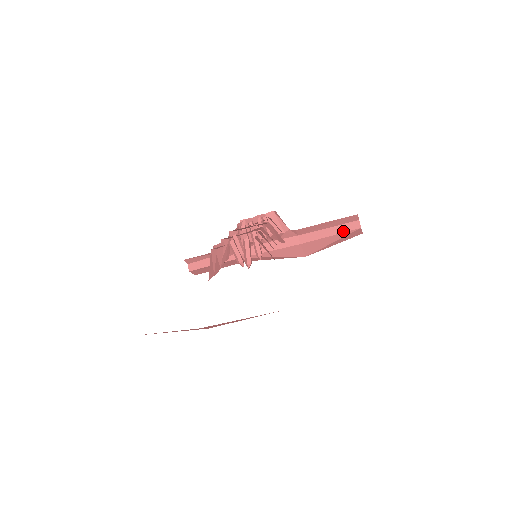
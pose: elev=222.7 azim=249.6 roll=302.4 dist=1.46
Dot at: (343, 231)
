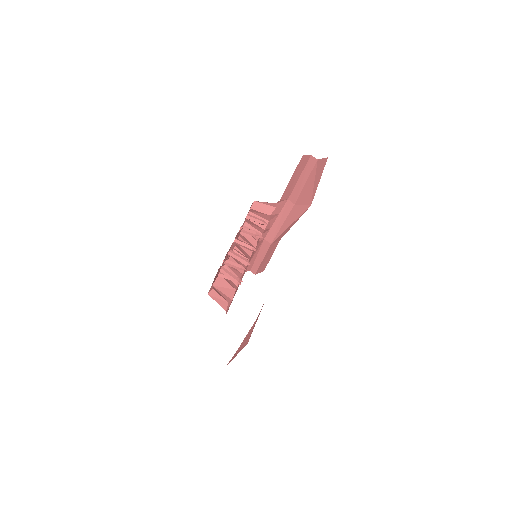
Dot at: (309, 172)
